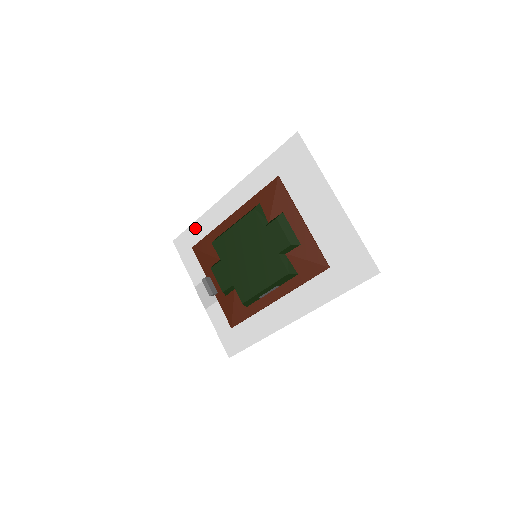
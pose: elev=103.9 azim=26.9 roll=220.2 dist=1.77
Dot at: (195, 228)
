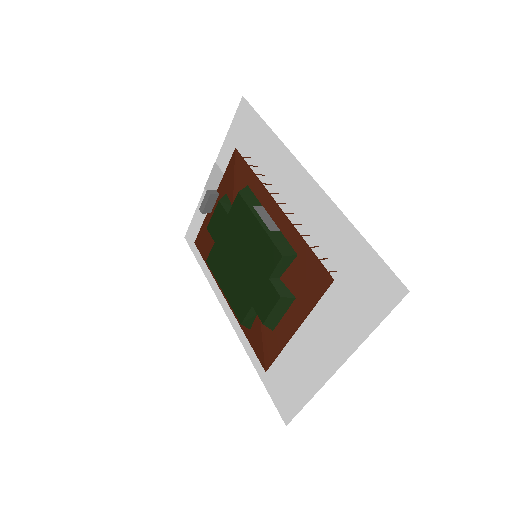
Dot at: (263, 131)
